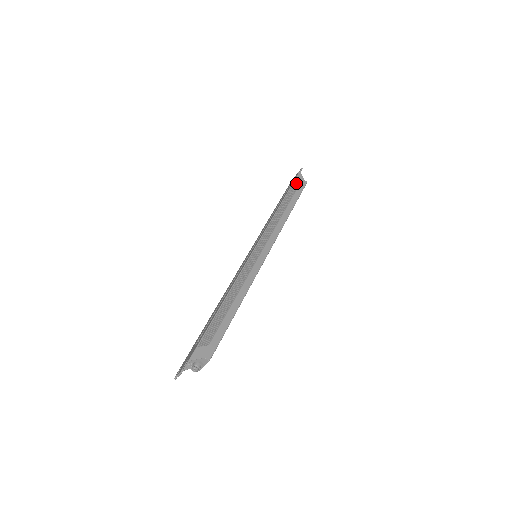
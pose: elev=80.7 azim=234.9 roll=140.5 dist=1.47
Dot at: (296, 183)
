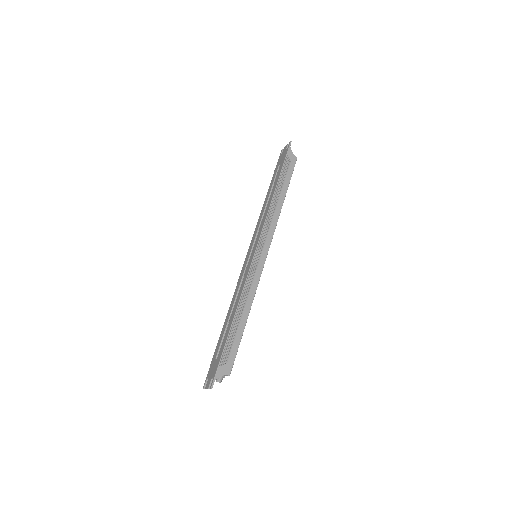
Dot at: (287, 163)
